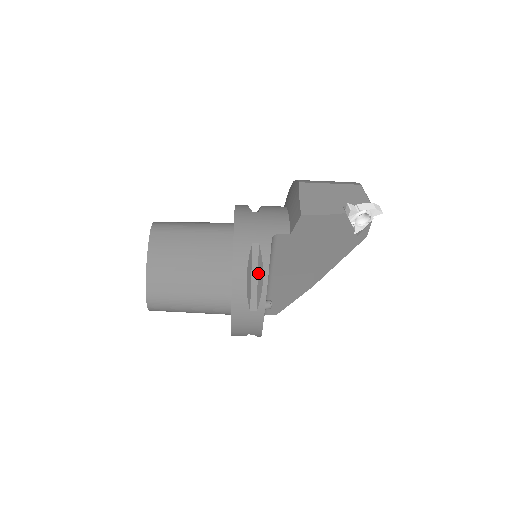
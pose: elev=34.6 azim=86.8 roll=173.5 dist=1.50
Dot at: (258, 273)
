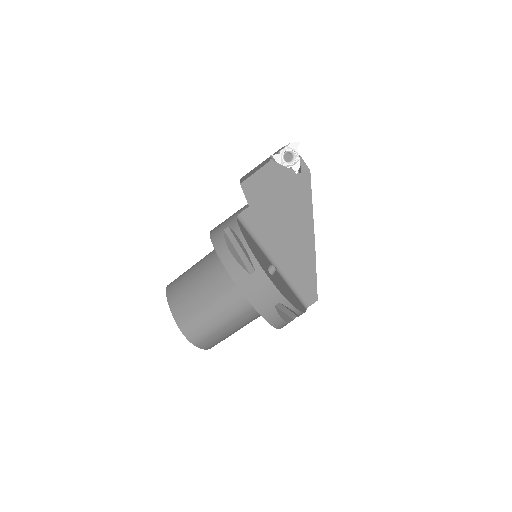
Dot at: (239, 245)
